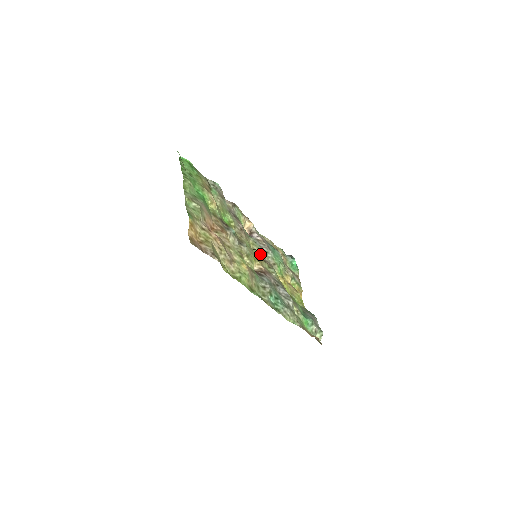
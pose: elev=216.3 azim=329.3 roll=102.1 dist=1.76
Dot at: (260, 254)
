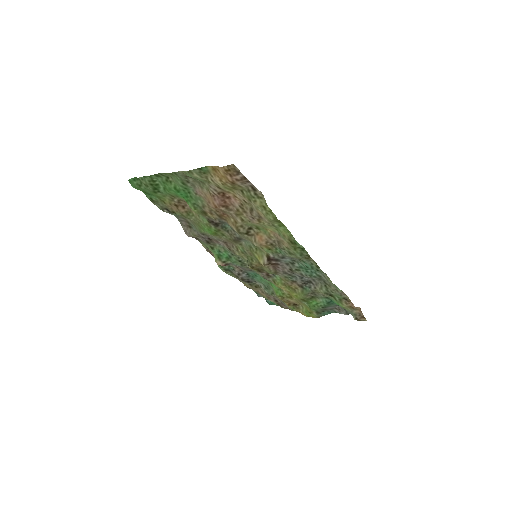
Dot at: occluded
